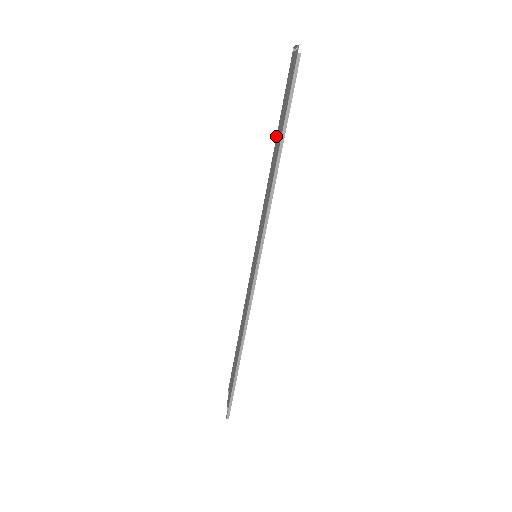
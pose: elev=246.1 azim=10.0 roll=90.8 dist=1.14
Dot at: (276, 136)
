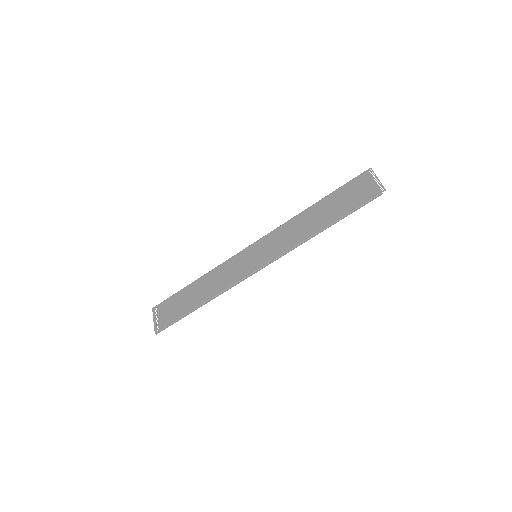
Dot at: (320, 200)
